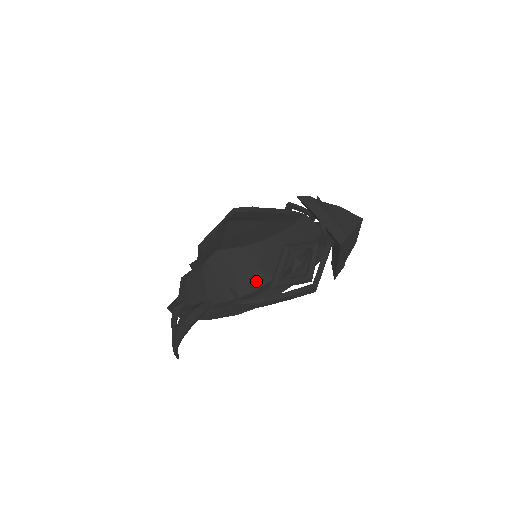
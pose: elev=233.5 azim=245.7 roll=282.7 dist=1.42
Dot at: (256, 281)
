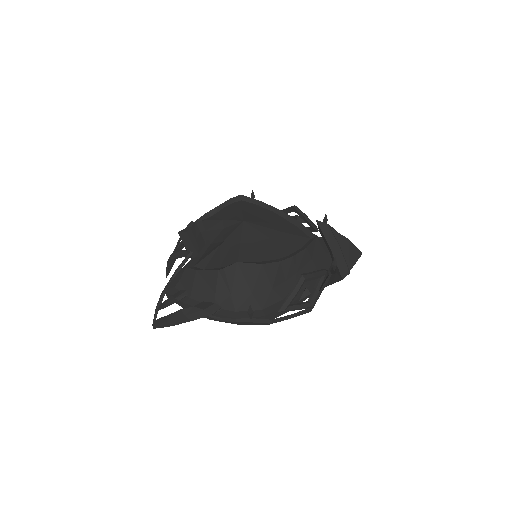
Dot at: (267, 300)
